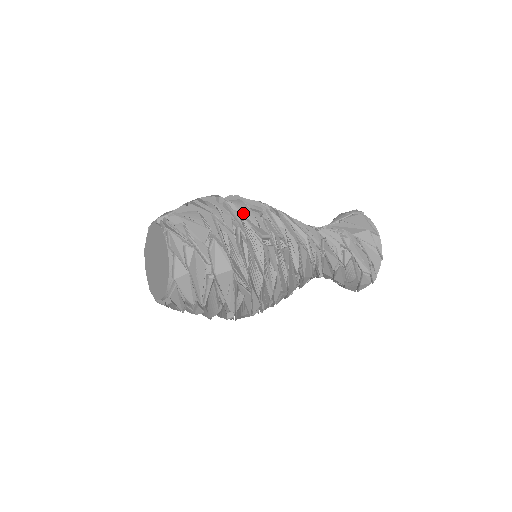
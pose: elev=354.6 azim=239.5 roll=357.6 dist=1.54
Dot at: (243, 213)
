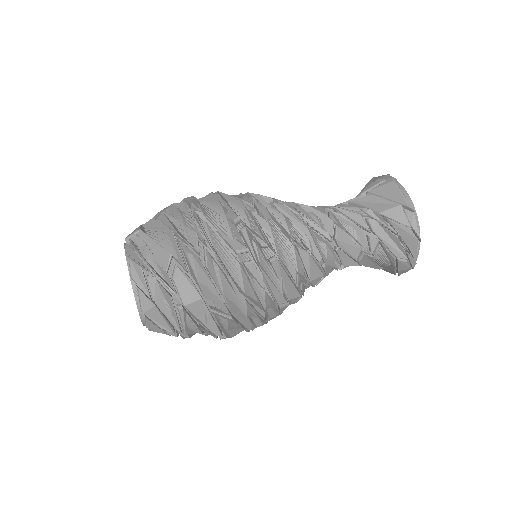
Dot at: (216, 222)
